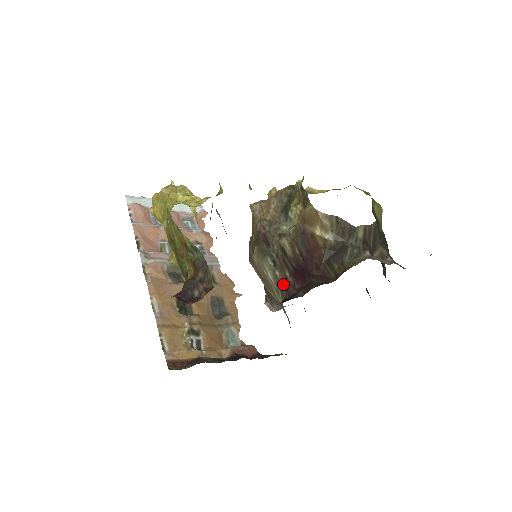
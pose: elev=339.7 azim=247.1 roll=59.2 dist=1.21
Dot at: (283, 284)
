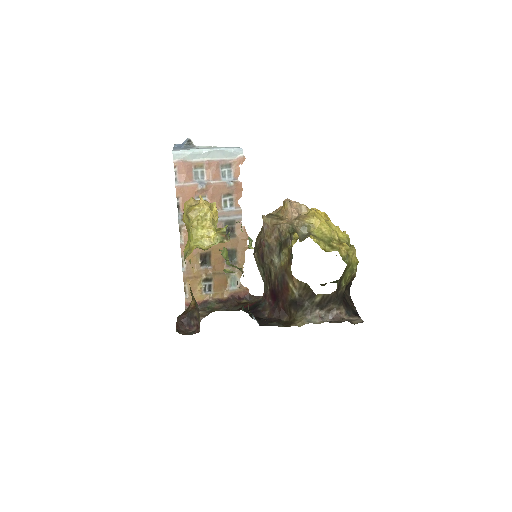
Dot at: (266, 287)
